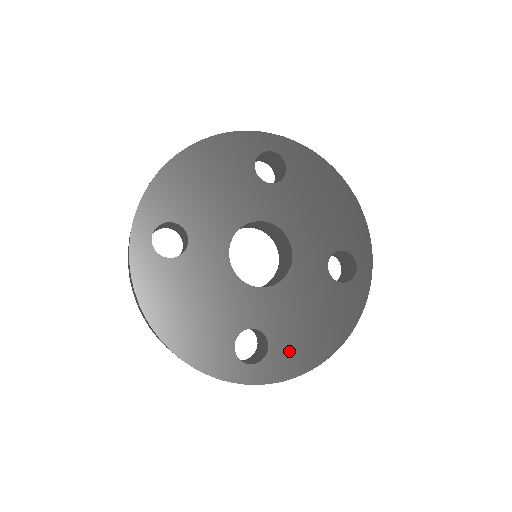
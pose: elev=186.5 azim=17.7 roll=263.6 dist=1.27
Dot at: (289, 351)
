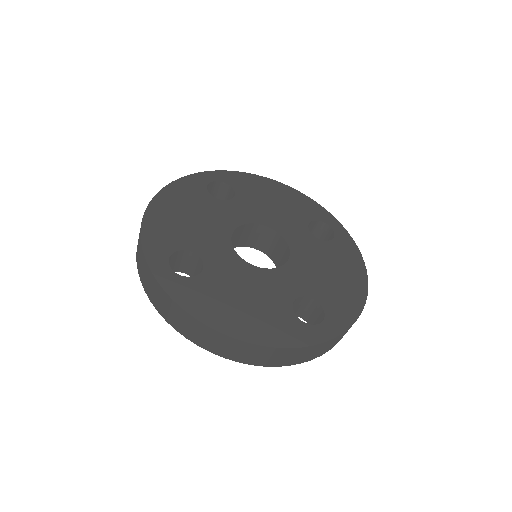
Dot at: (204, 294)
